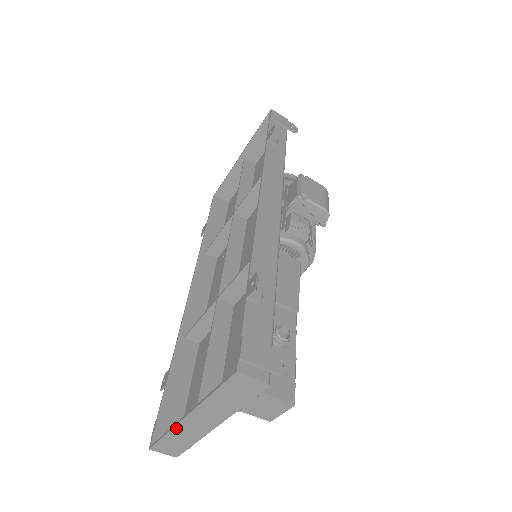
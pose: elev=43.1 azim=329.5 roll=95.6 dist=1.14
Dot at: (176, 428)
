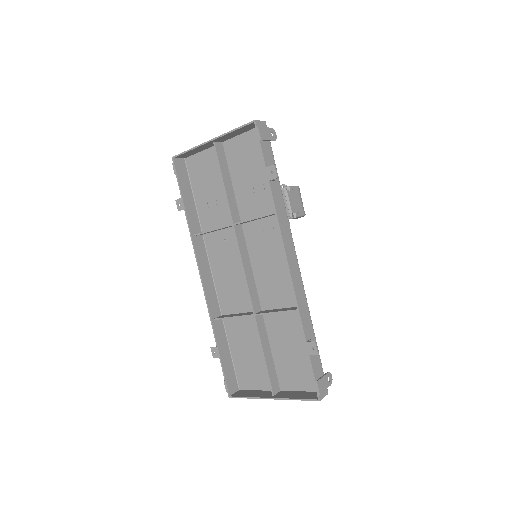
Dot at: (258, 398)
